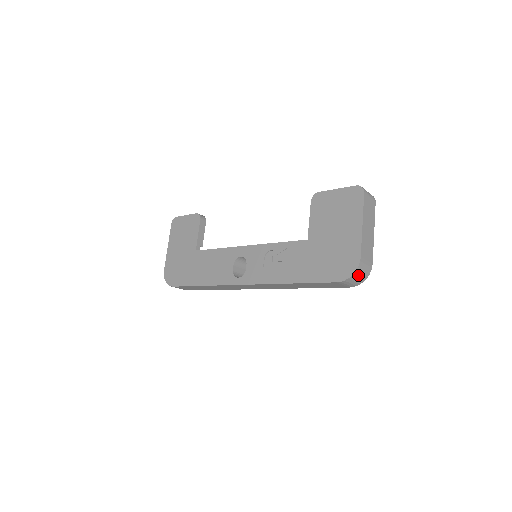
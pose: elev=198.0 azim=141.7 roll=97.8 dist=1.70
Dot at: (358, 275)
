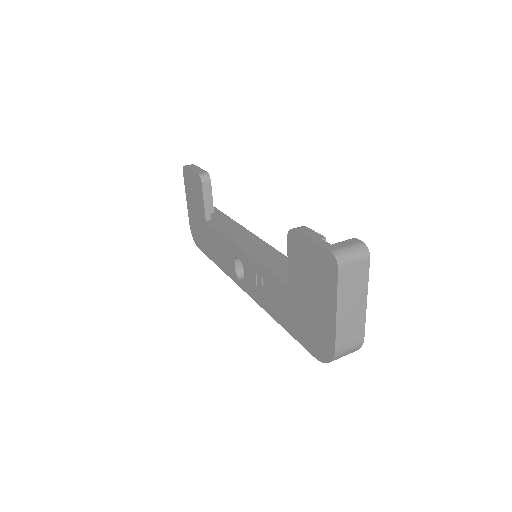
Dot at: occluded
